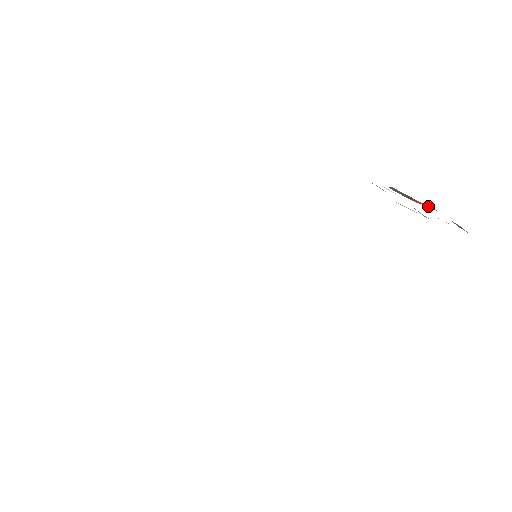
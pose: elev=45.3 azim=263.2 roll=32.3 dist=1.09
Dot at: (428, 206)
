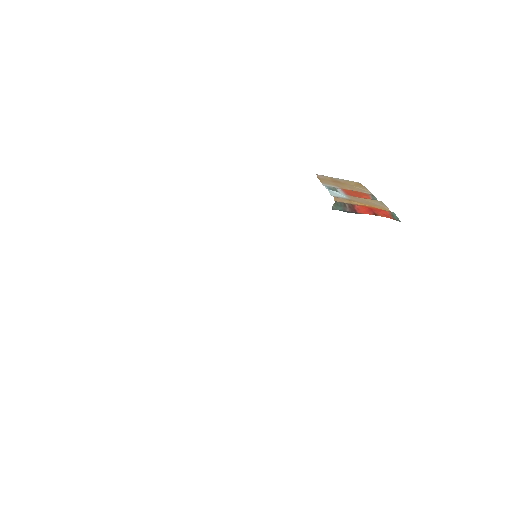
Dot at: (365, 211)
